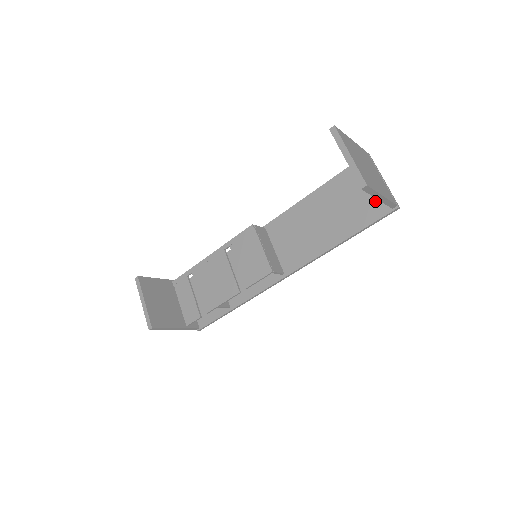
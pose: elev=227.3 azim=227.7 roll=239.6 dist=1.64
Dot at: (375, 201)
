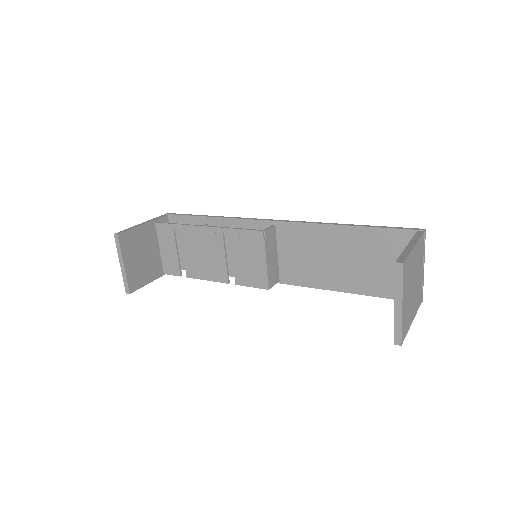
Dot at: occluded
